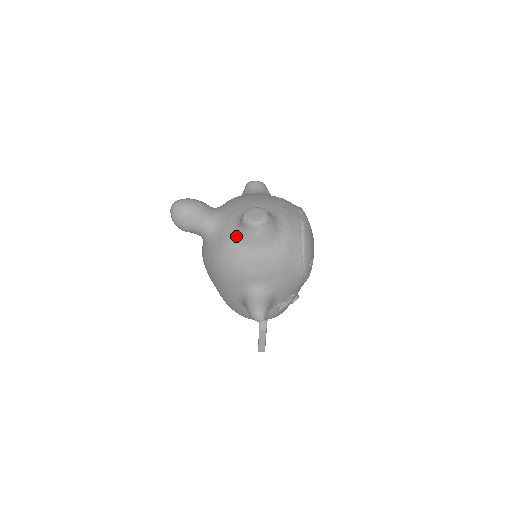
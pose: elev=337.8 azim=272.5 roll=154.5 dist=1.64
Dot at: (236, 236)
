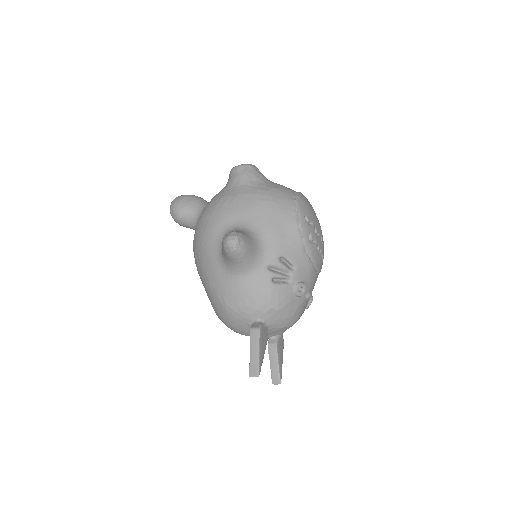
Dot at: (222, 189)
